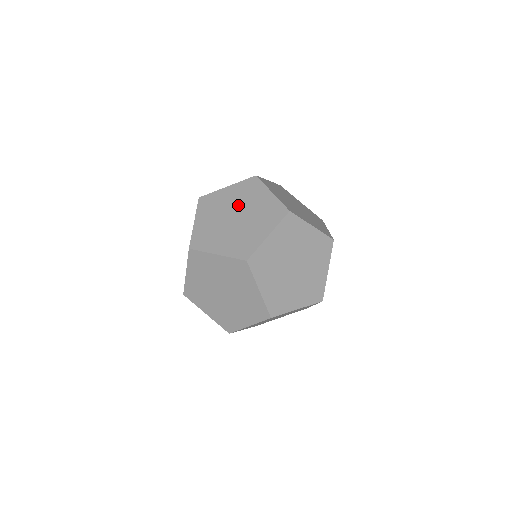
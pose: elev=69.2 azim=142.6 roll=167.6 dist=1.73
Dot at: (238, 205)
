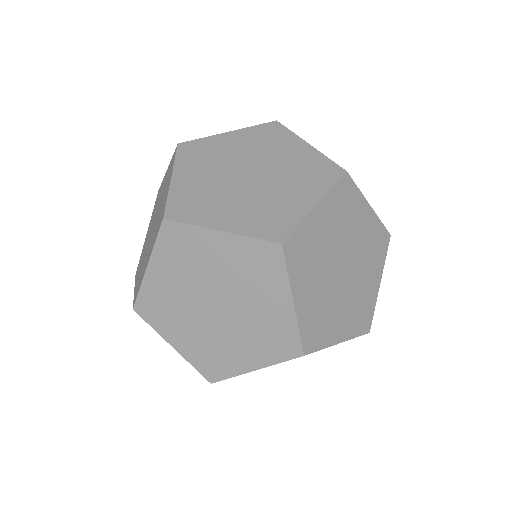
Dot at: (251, 158)
